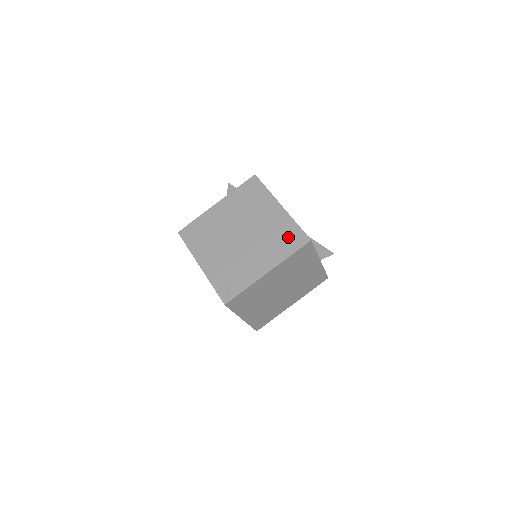
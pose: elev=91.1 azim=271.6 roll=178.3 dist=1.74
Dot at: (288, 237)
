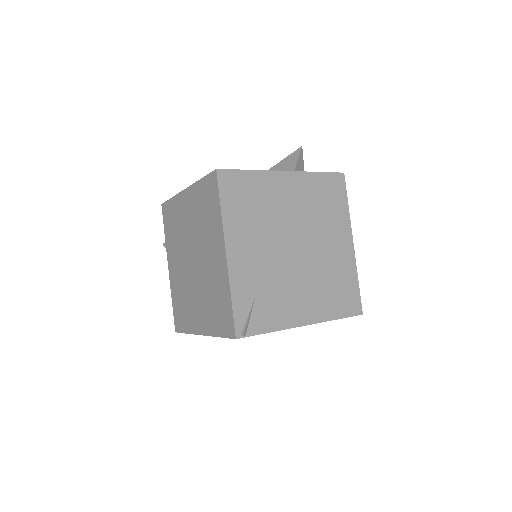
Dot at: (344, 292)
